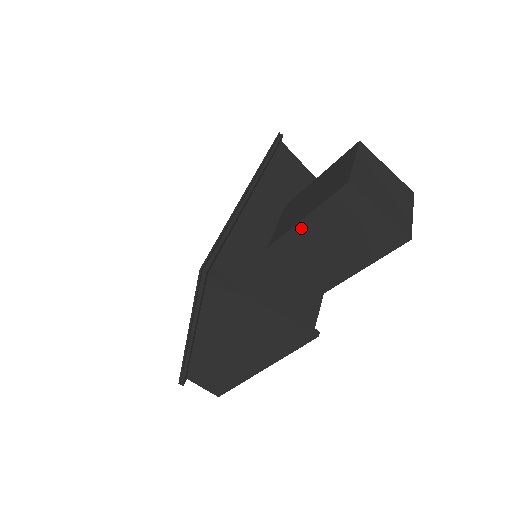
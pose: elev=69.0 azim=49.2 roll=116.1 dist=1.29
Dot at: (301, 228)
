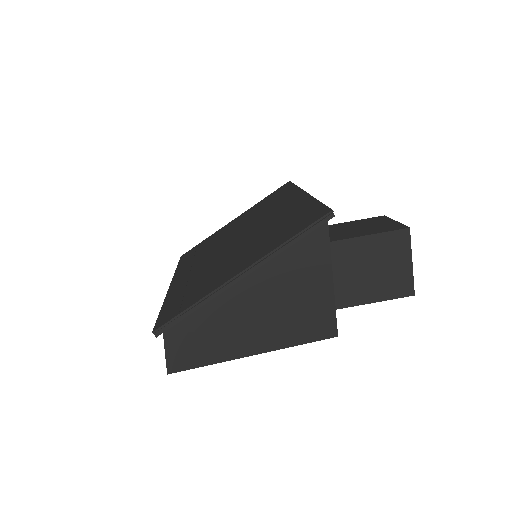
Dot at: (348, 244)
